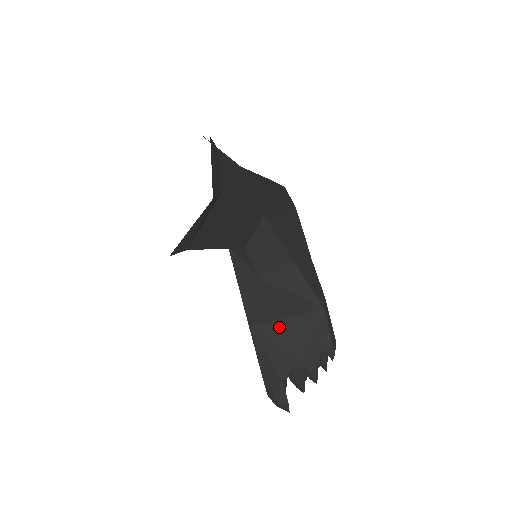
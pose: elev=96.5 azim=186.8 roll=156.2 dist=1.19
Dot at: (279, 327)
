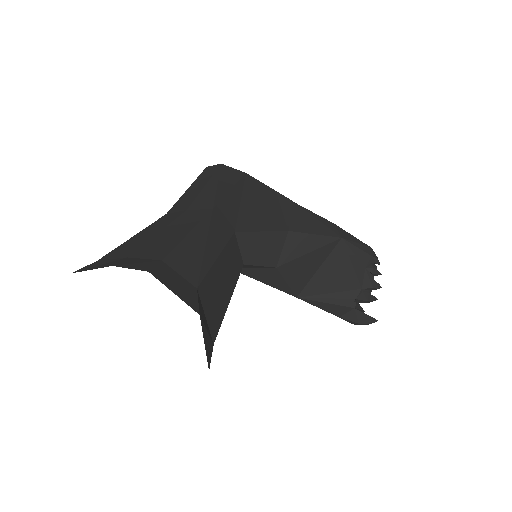
Dot at: (319, 279)
